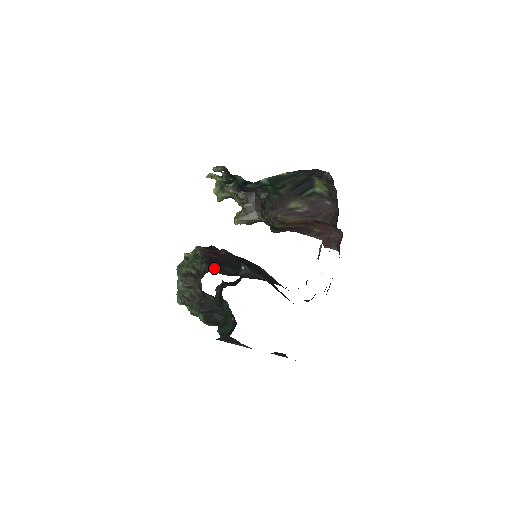
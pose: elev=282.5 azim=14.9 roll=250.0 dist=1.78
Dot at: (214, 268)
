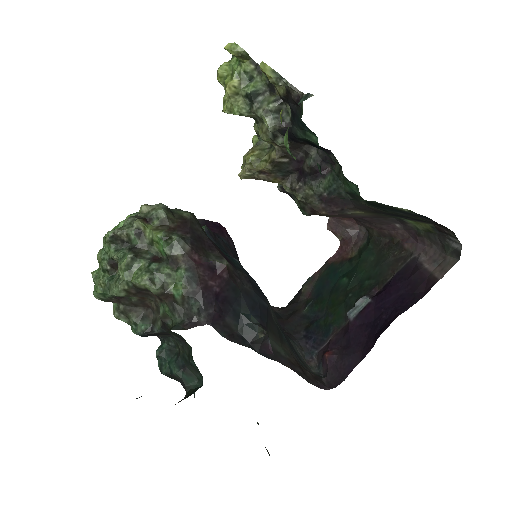
Dot at: (213, 321)
